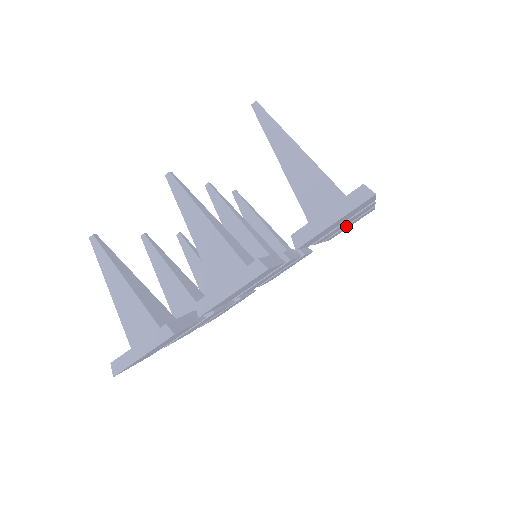
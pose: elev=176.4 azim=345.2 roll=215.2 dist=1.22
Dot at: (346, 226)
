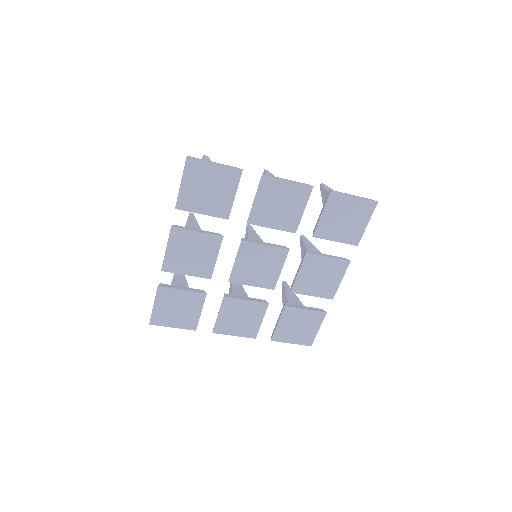
Dot at: (322, 217)
